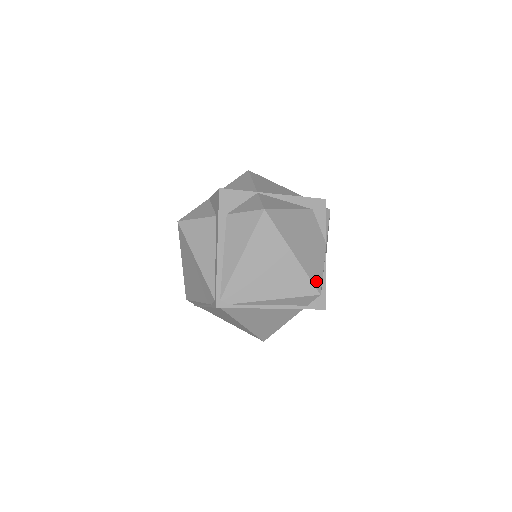
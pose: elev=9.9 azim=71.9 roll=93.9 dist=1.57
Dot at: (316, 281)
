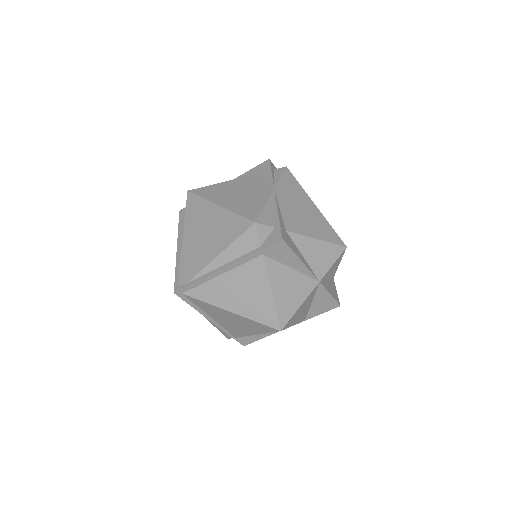
Dot at: (250, 215)
